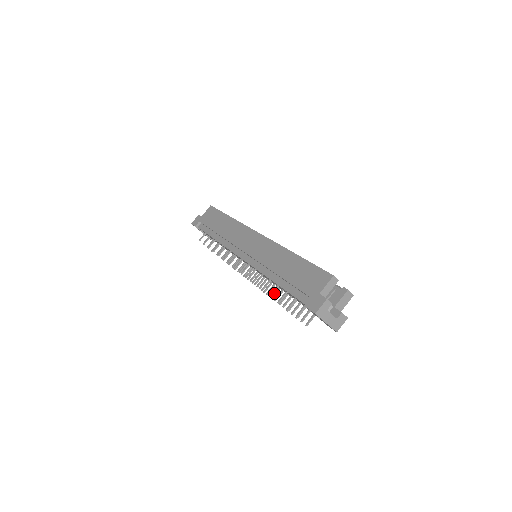
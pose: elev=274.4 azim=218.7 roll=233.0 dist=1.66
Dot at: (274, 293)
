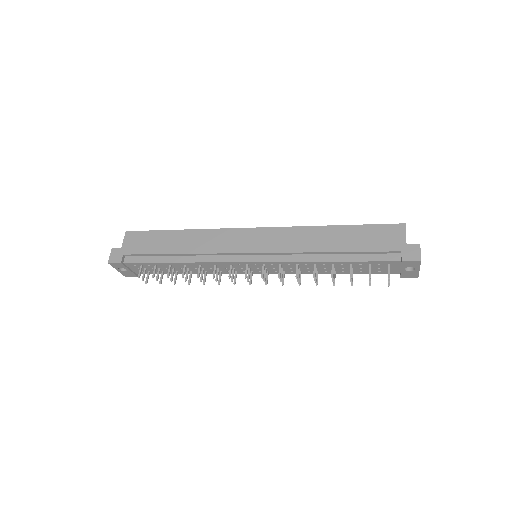
Dot at: occluded
